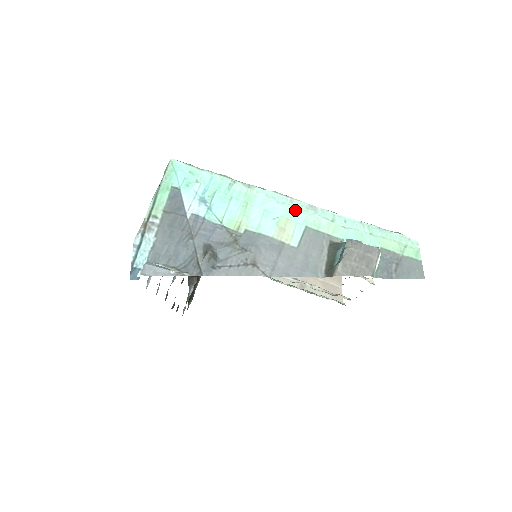
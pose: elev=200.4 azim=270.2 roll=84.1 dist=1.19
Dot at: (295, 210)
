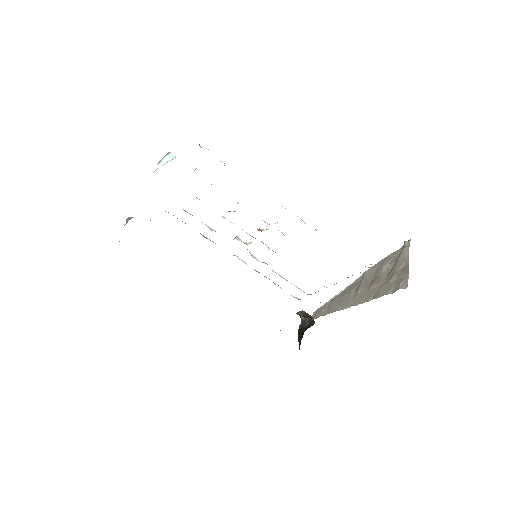
Dot at: occluded
